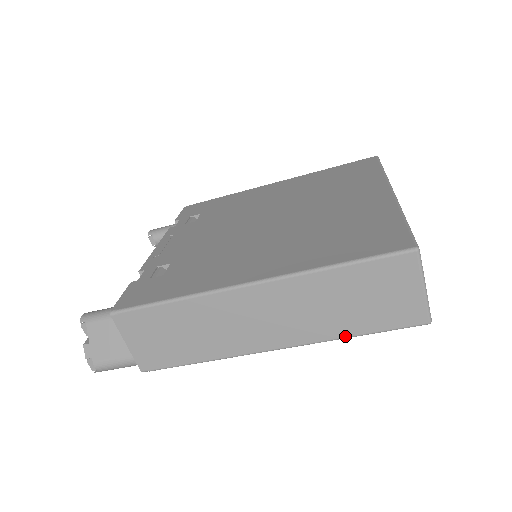
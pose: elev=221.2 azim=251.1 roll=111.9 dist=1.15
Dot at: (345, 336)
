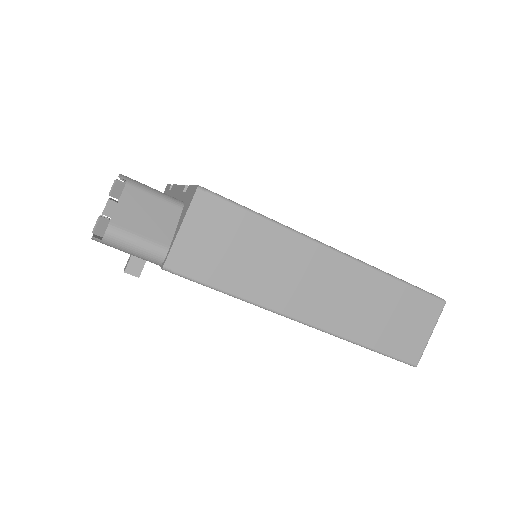
Dot at: (362, 343)
